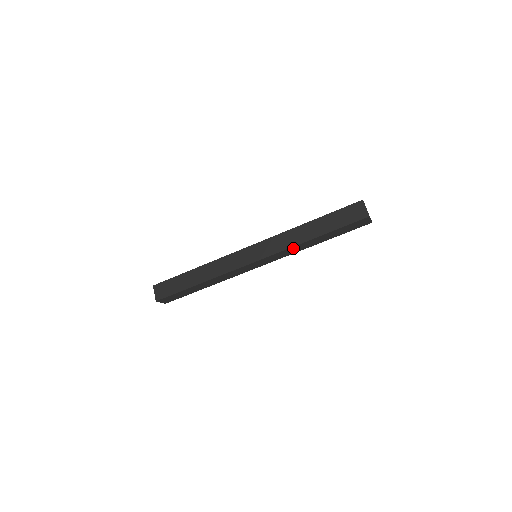
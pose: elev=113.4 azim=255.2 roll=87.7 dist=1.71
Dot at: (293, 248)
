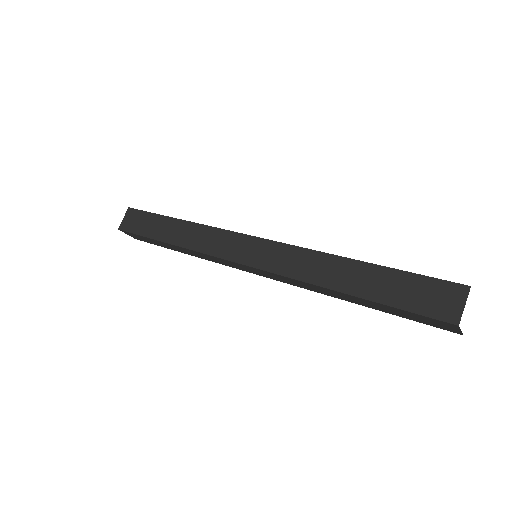
Dot at: (305, 283)
